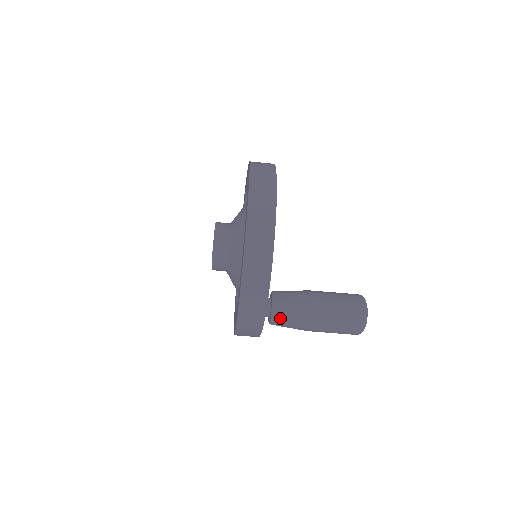
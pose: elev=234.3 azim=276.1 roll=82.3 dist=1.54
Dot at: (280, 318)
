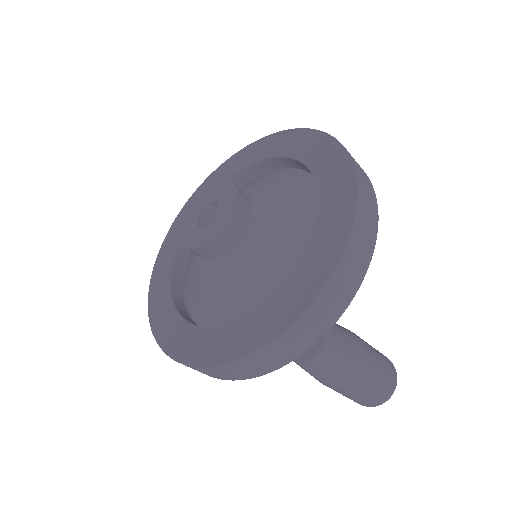
Dot at: (329, 356)
